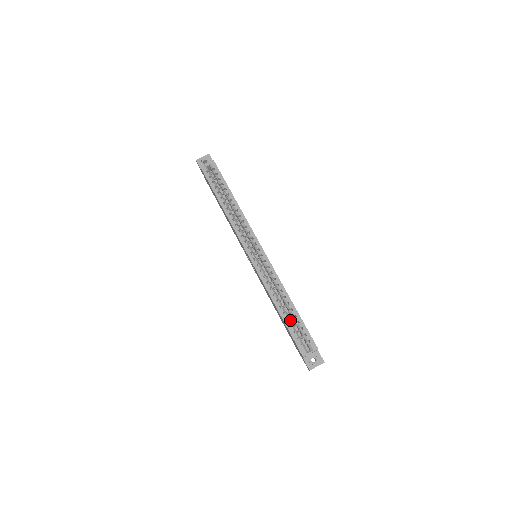
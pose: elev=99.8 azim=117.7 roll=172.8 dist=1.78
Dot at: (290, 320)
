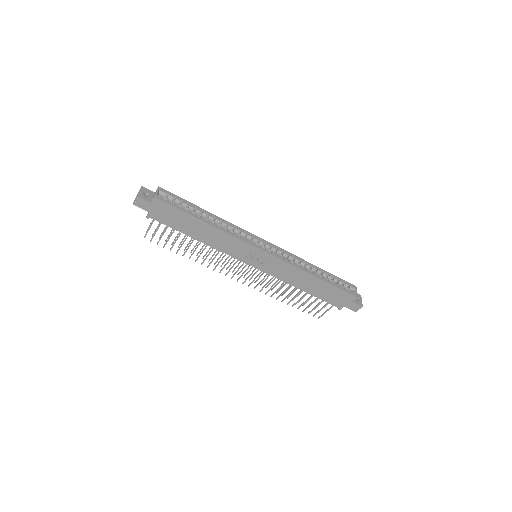
Dot at: (328, 280)
